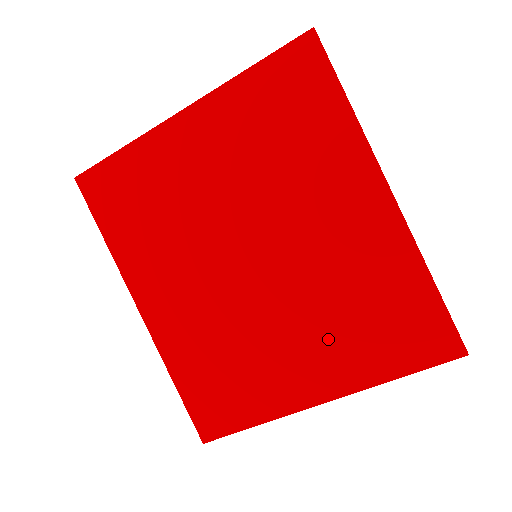
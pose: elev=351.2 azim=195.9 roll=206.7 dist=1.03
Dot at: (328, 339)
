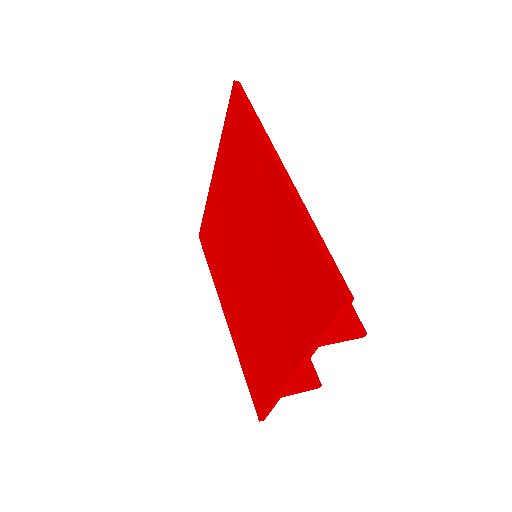
Dot at: (283, 311)
